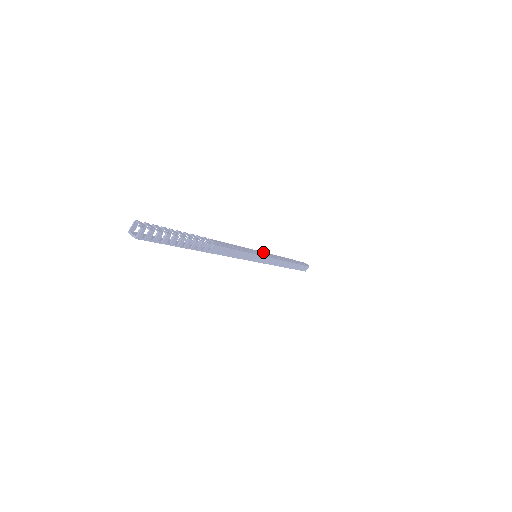
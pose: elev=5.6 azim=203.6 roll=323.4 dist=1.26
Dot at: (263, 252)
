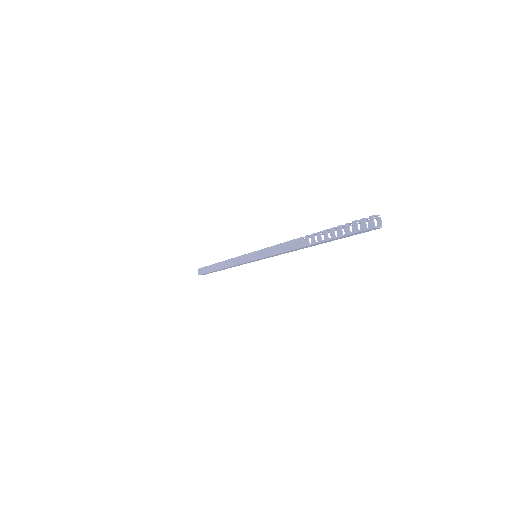
Dot at: (245, 254)
